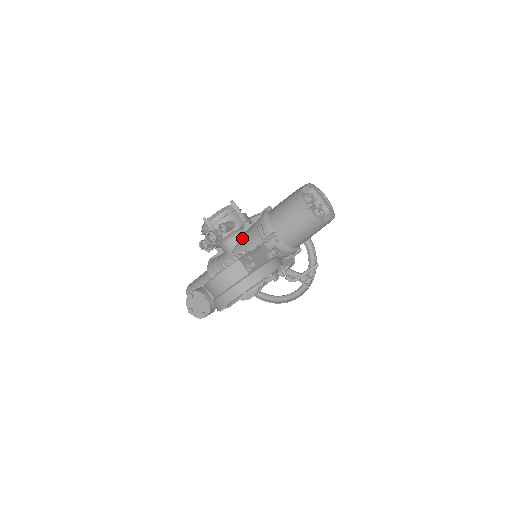
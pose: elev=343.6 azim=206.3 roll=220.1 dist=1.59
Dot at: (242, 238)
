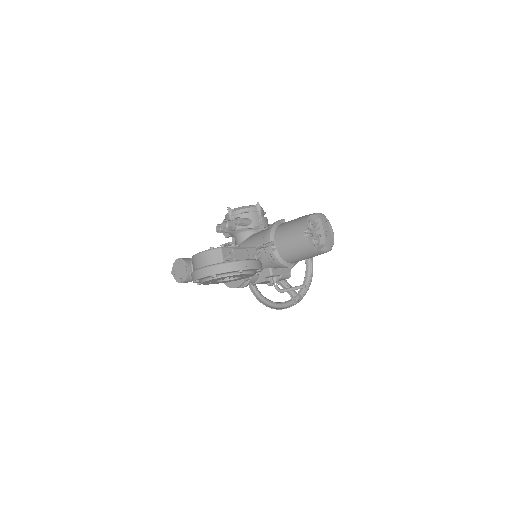
Dot at: (251, 236)
